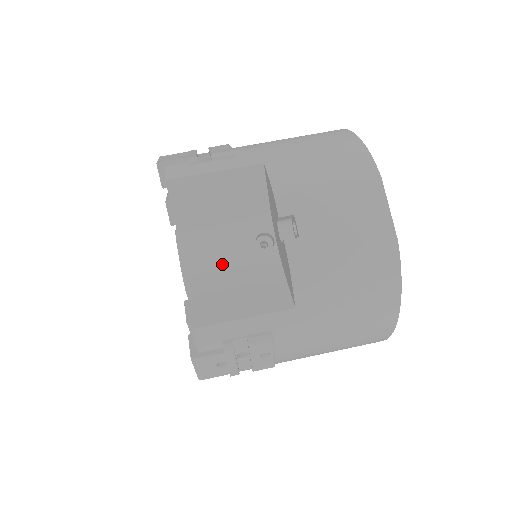
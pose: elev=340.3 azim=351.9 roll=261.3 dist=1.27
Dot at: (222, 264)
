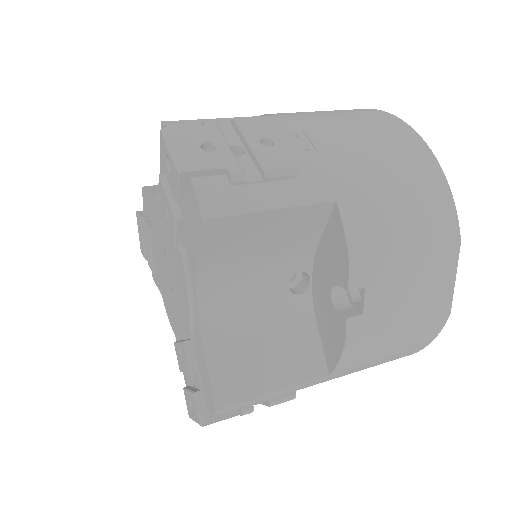
Dot at: (246, 312)
